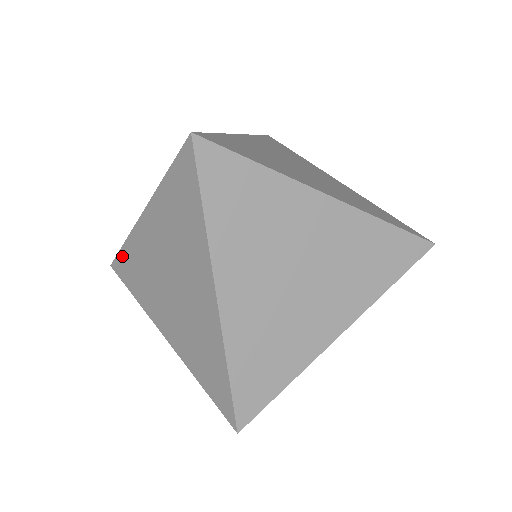
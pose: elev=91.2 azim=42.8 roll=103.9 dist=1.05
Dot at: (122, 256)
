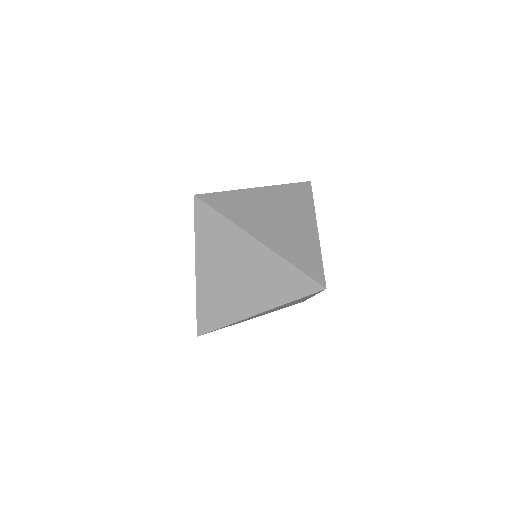
Dot at: (200, 315)
